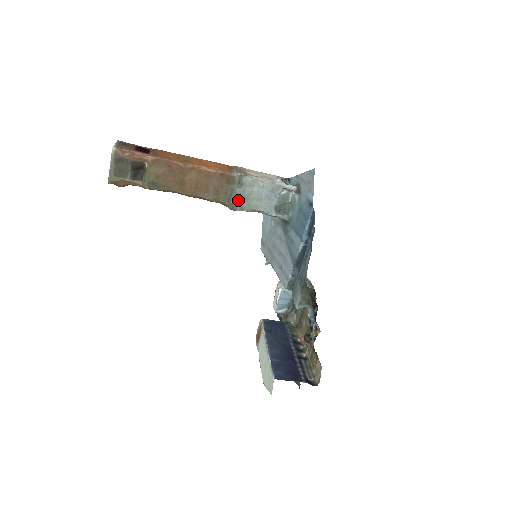
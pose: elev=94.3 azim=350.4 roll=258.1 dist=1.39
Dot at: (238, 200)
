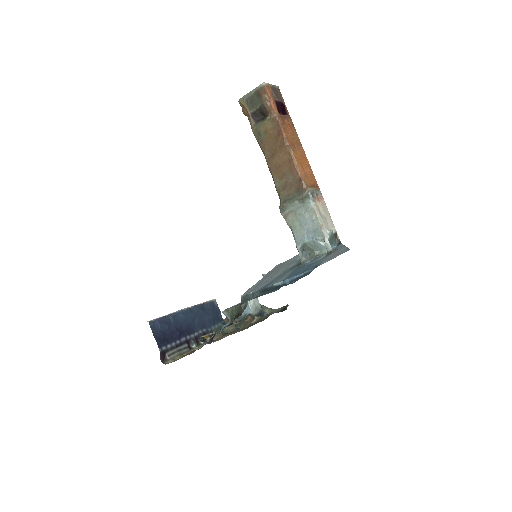
Dot at: (290, 208)
